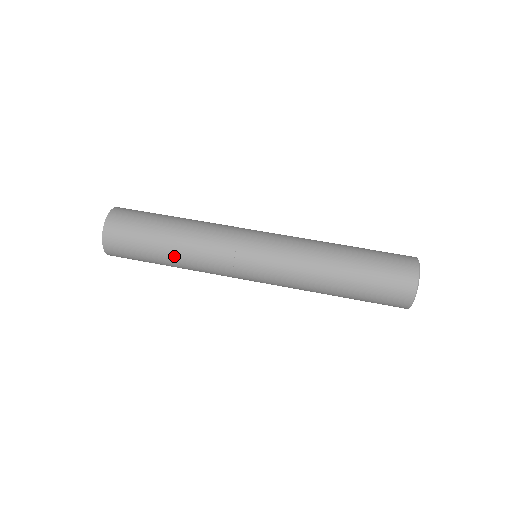
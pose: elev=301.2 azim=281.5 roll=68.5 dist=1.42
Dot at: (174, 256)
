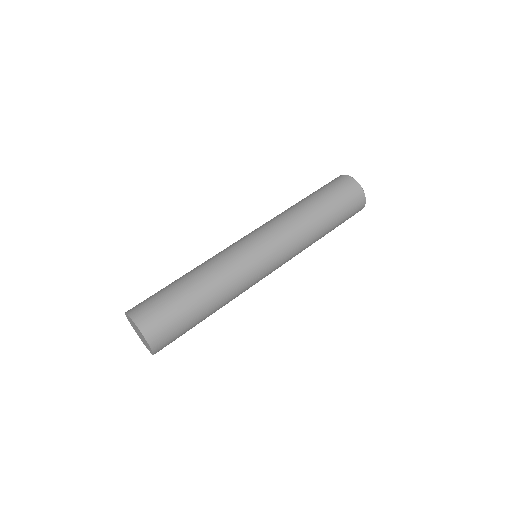
Dot at: (204, 289)
